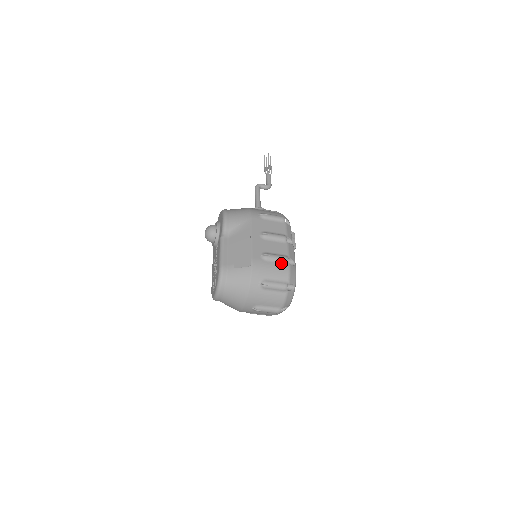
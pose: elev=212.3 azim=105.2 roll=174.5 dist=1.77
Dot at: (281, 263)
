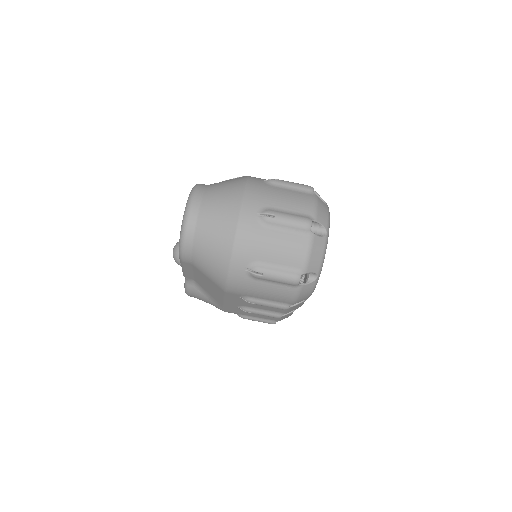
Dot at: occluded
